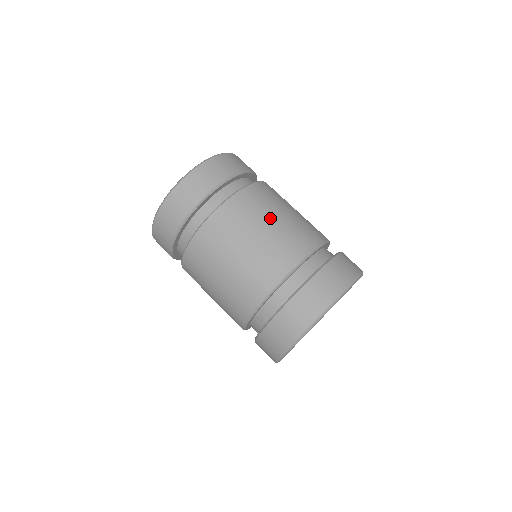
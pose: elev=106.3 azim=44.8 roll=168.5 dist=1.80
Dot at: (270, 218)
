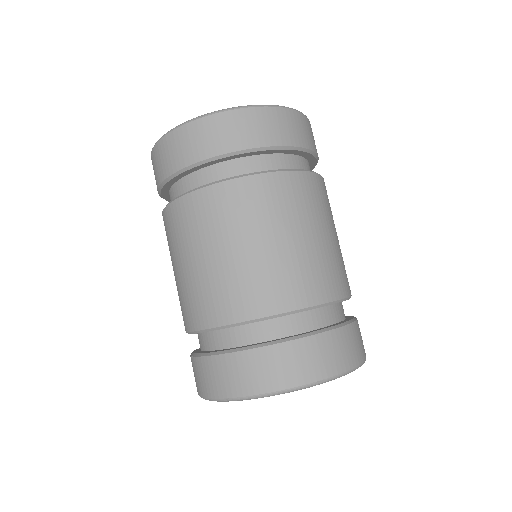
Dot at: (316, 228)
